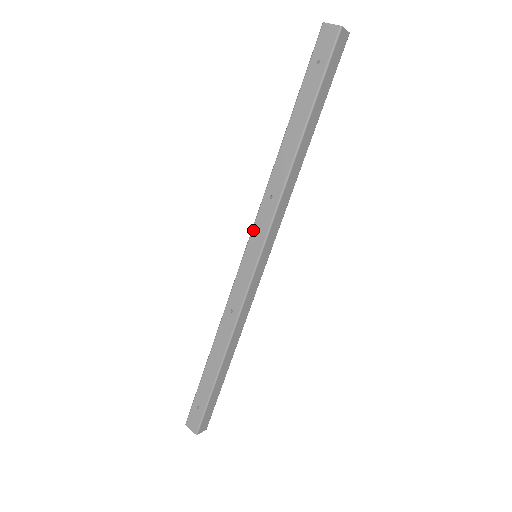
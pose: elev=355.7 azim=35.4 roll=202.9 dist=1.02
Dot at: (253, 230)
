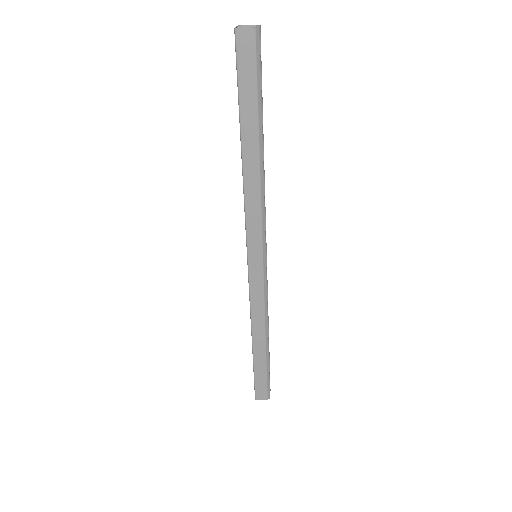
Dot at: occluded
